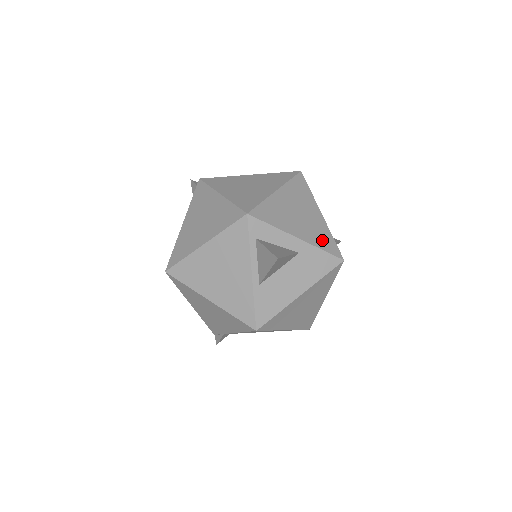
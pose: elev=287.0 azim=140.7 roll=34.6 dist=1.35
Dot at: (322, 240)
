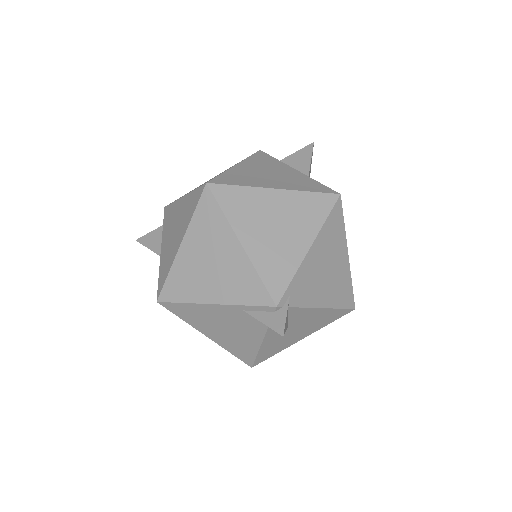
Dot at: occluded
